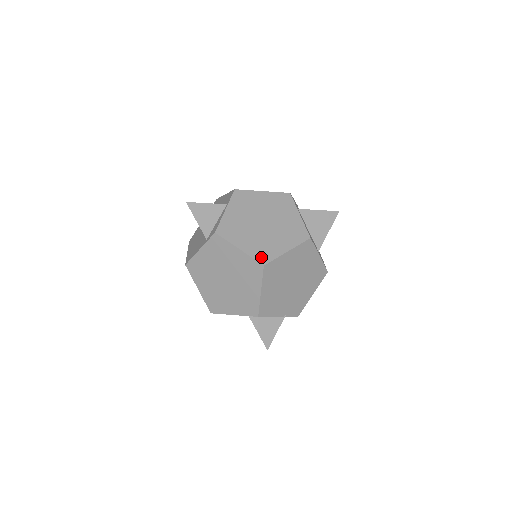
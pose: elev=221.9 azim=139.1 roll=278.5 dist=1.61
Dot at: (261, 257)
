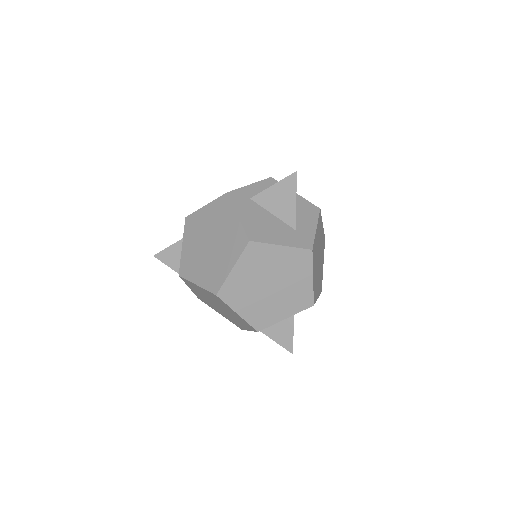
Dot at: (213, 286)
